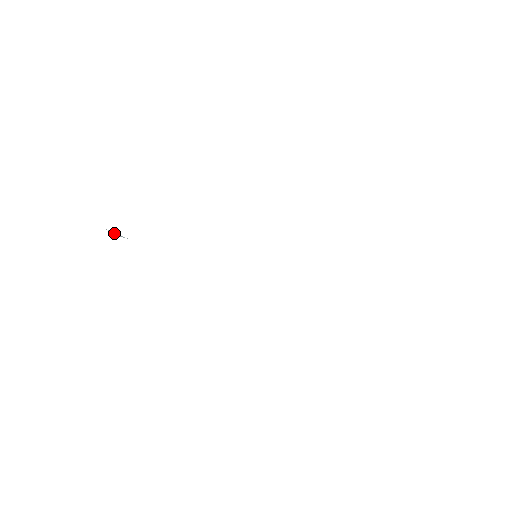
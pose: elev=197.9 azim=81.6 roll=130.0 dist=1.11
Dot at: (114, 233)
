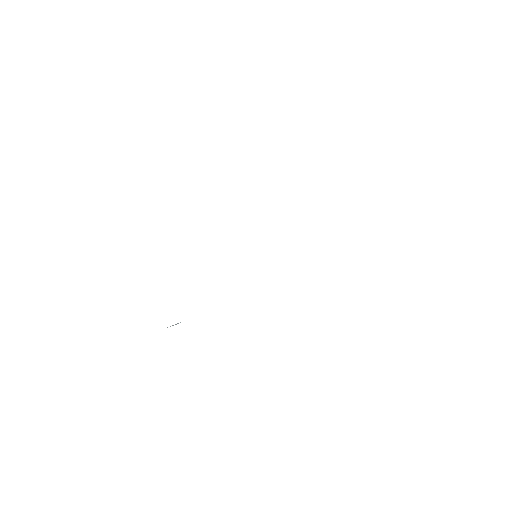
Dot at: (173, 325)
